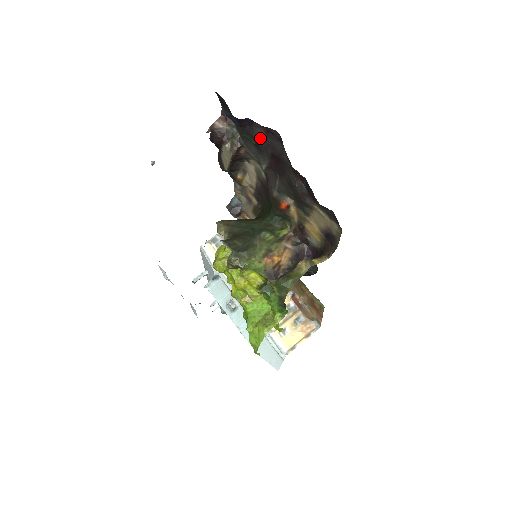
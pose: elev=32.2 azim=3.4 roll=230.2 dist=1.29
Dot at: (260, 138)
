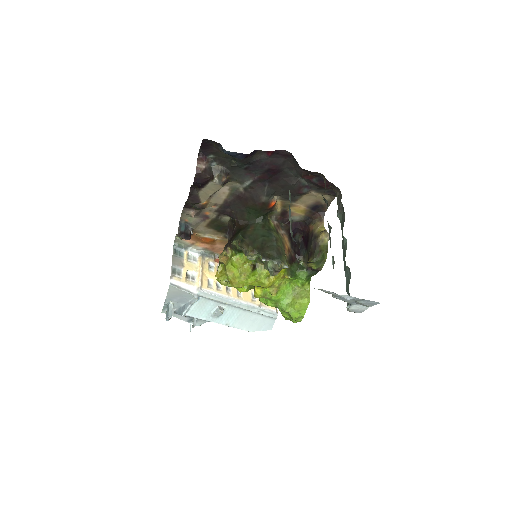
Dot at: (257, 161)
